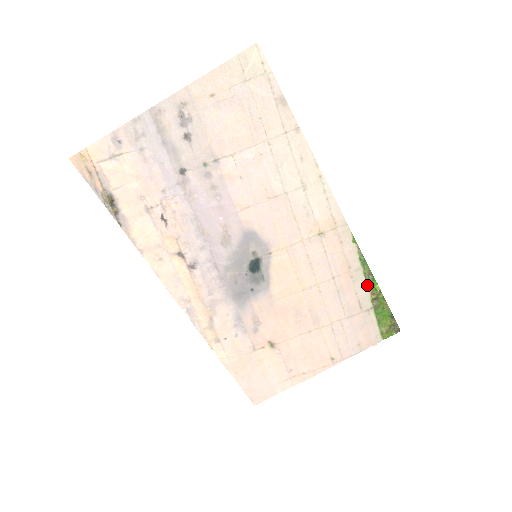
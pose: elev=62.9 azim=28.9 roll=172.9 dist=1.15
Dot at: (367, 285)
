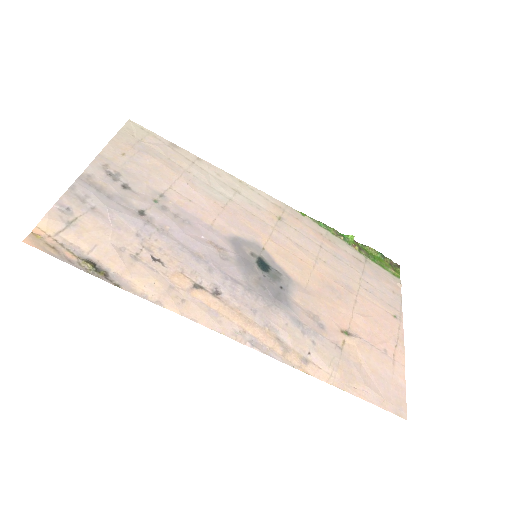
Dot at: (344, 242)
